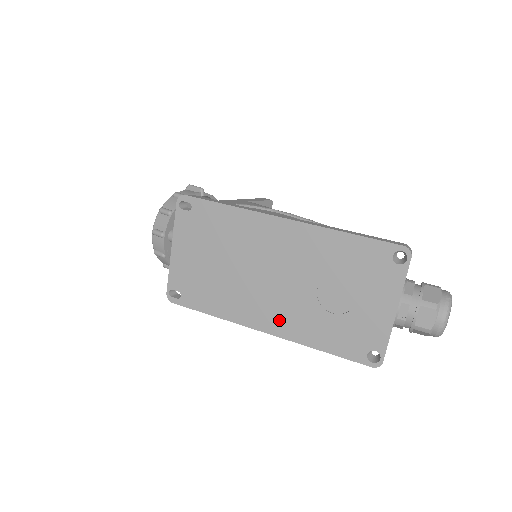
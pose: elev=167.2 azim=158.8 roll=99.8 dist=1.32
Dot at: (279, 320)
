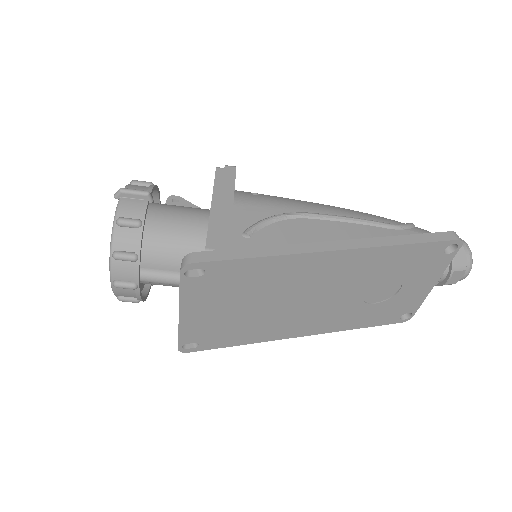
Dot at: (319, 324)
